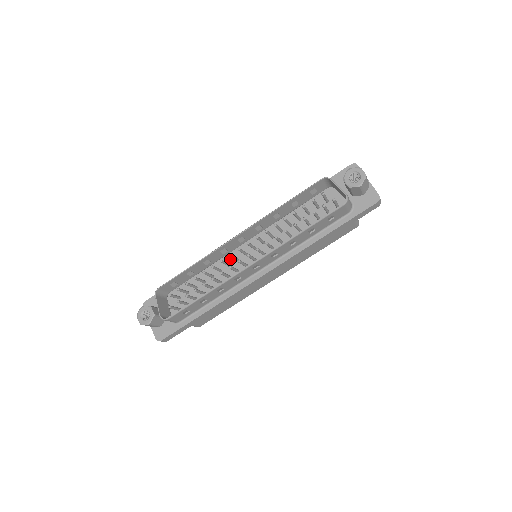
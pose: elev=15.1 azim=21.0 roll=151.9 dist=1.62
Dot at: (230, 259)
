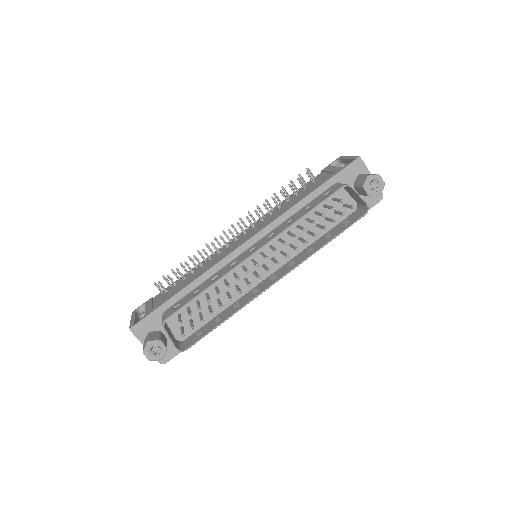
Dot at: occluded
